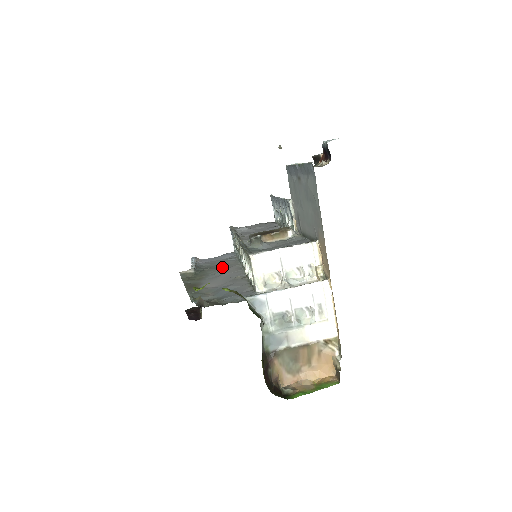
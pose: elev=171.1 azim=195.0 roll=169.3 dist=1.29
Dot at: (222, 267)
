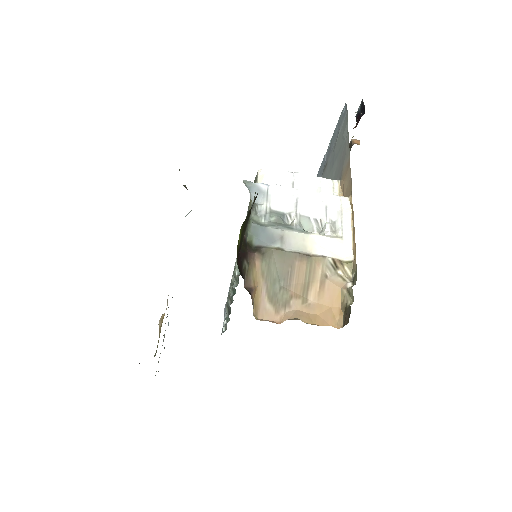
Dot at: occluded
